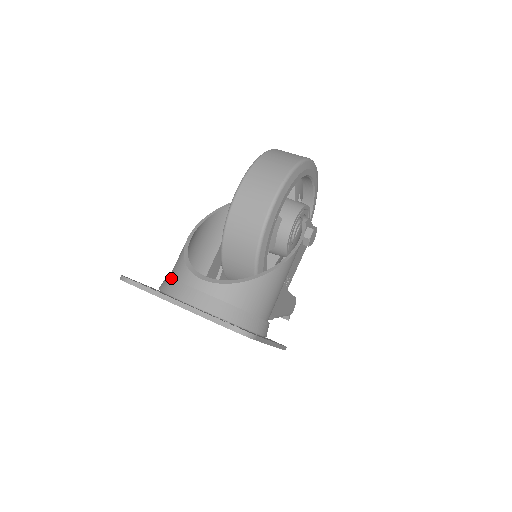
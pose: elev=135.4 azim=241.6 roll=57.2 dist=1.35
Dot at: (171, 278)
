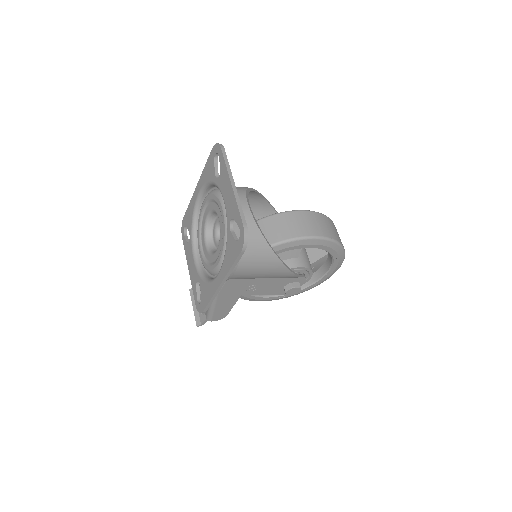
Dot at: occluded
